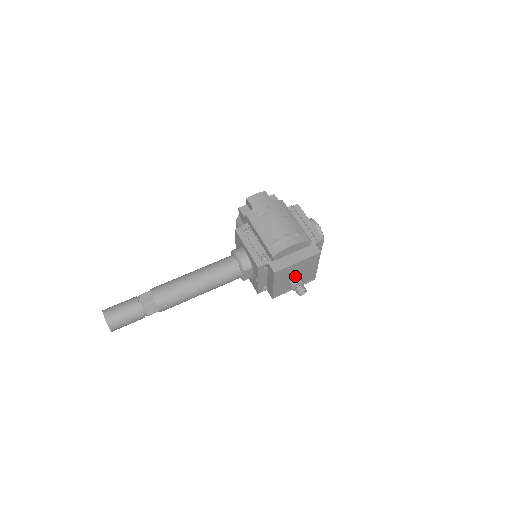
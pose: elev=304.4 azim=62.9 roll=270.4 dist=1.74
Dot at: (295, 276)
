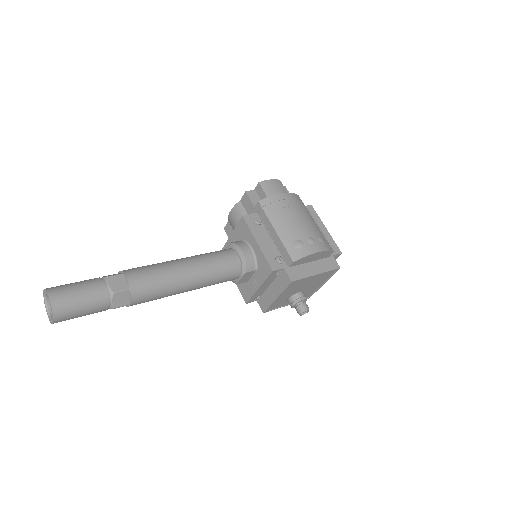
Dot at: (300, 290)
